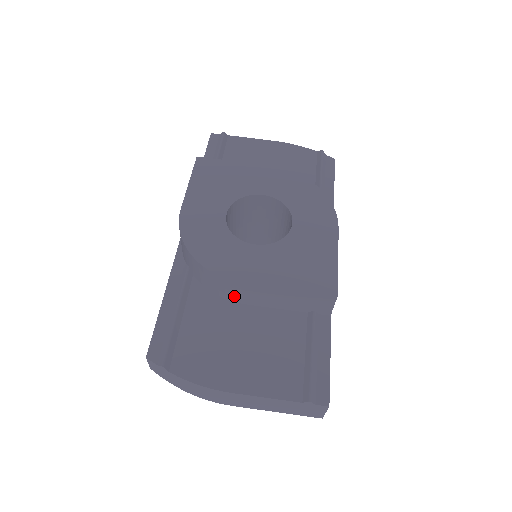
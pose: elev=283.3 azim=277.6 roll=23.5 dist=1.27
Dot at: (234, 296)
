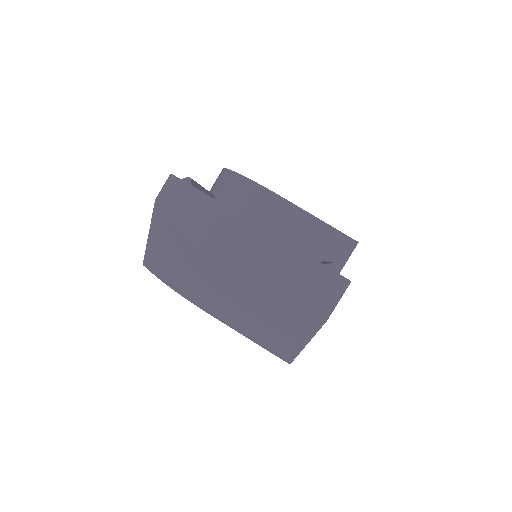
Dot at: (257, 214)
